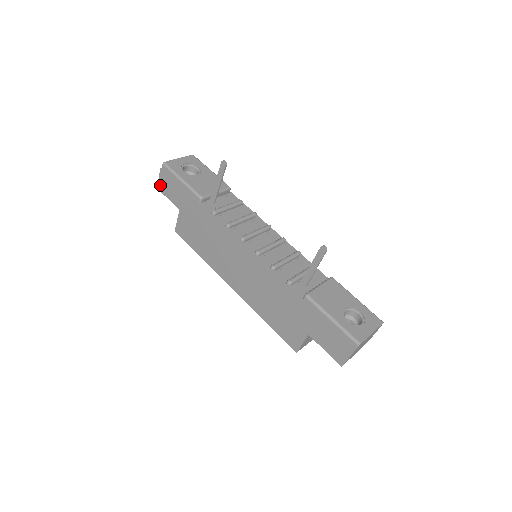
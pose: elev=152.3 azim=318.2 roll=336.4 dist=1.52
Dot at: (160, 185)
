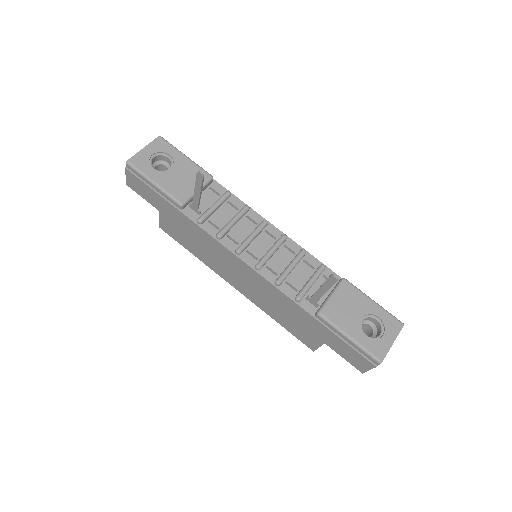
Dot at: (129, 183)
